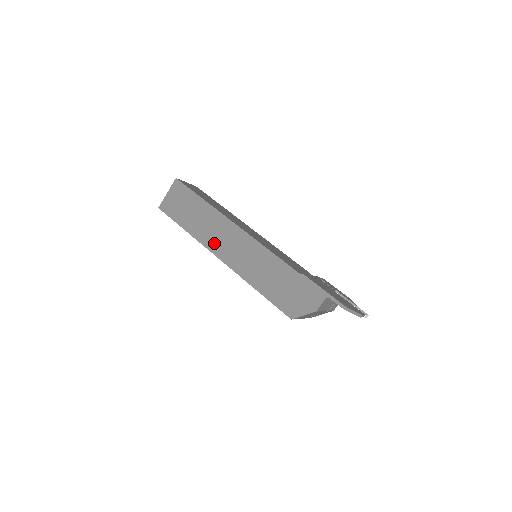
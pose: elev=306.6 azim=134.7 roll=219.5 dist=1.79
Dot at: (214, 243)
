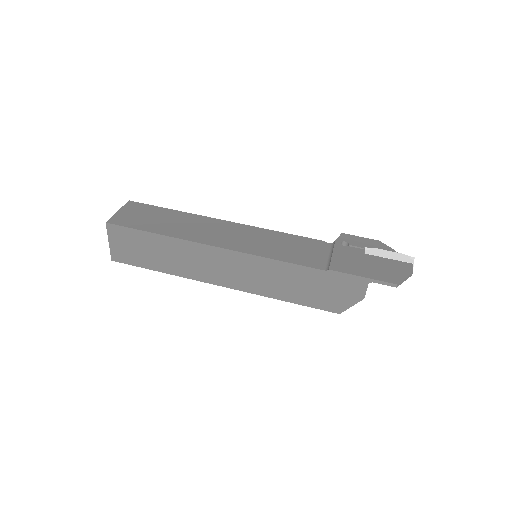
Dot at: (204, 274)
